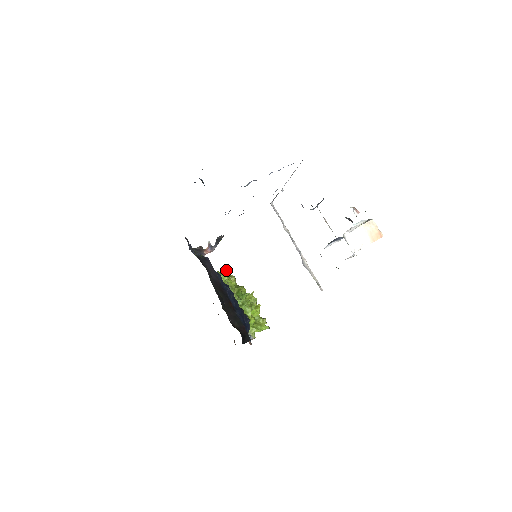
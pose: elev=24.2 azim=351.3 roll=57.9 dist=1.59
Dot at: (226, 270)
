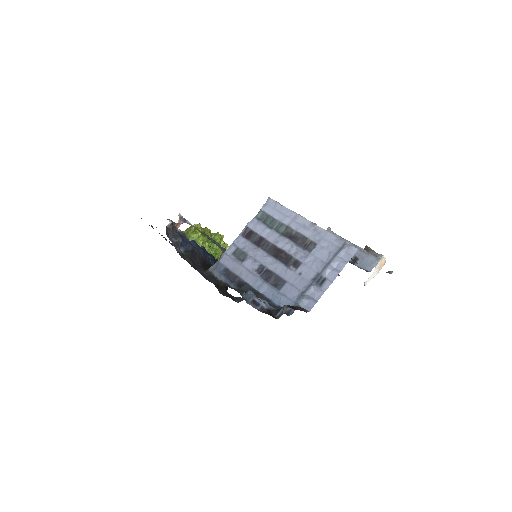
Dot at: (194, 225)
